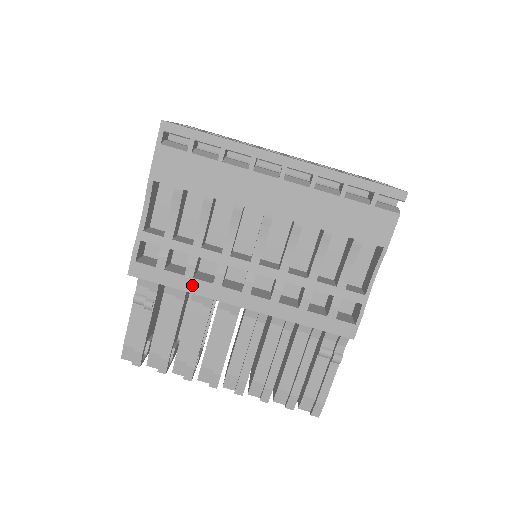
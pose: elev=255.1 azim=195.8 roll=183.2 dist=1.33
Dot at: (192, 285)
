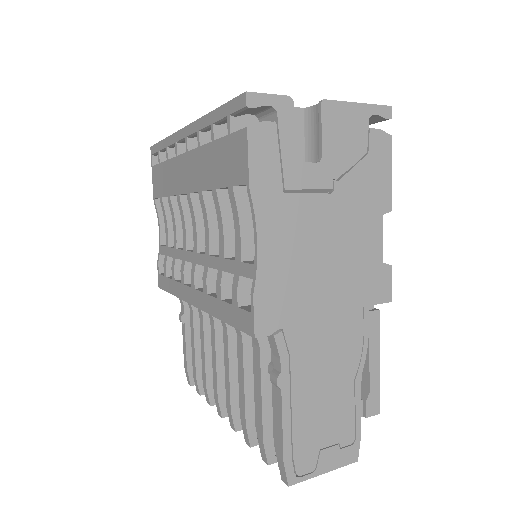
Dot at: (175, 288)
